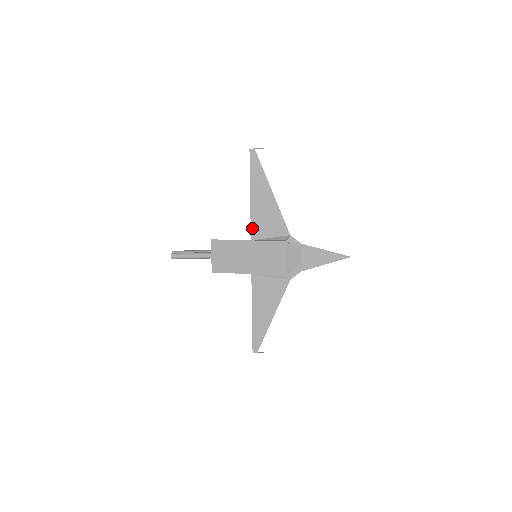
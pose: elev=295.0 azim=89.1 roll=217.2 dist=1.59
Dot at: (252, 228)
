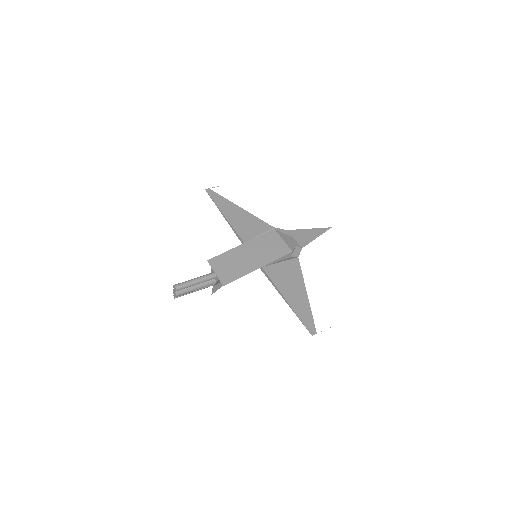
Dot at: (239, 234)
